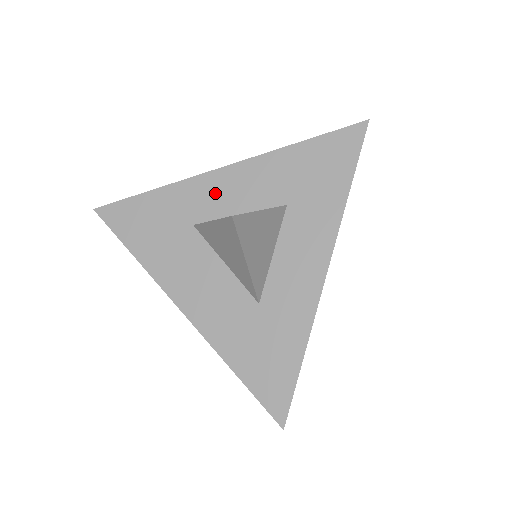
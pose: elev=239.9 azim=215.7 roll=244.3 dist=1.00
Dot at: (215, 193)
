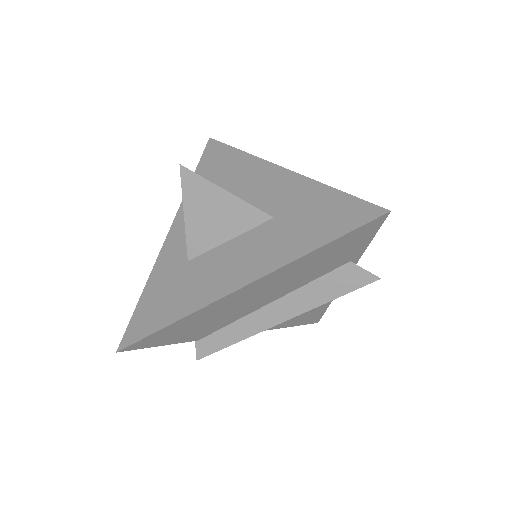
Dot at: (180, 239)
